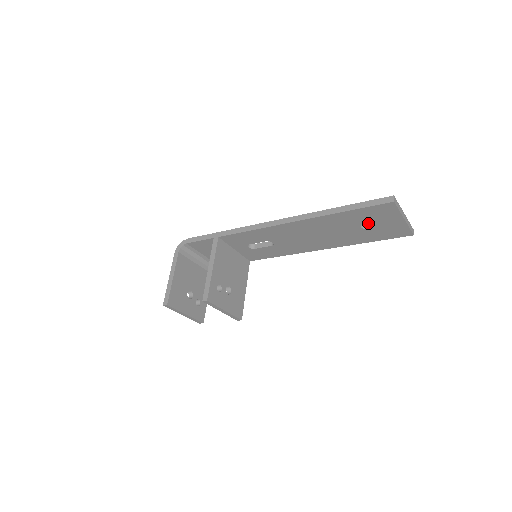
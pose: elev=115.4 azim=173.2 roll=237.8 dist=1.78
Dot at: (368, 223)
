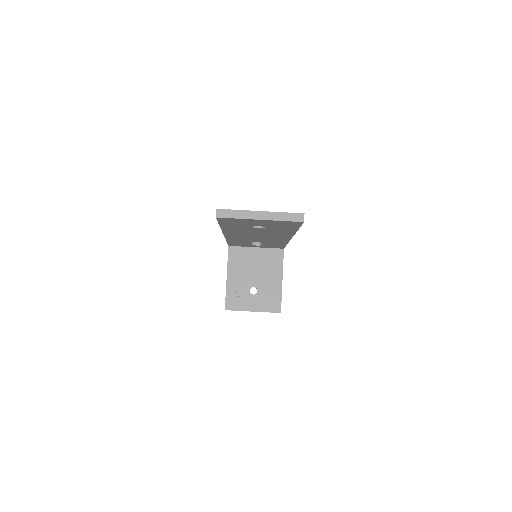
Dot at: occluded
